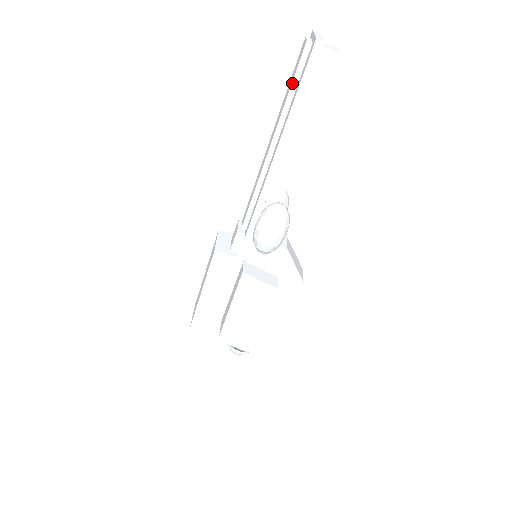
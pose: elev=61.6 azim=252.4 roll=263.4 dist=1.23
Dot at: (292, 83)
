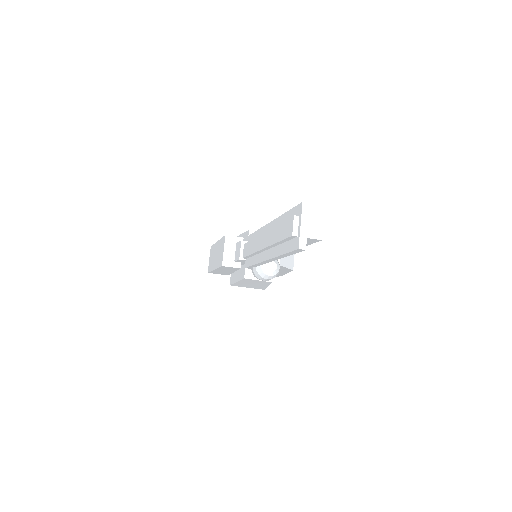
Dot at: (280, 241)
